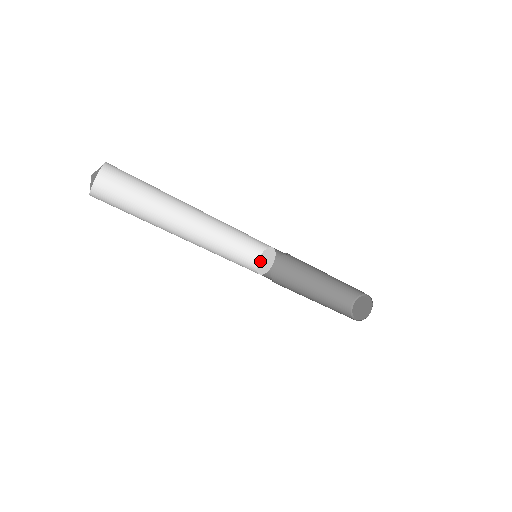
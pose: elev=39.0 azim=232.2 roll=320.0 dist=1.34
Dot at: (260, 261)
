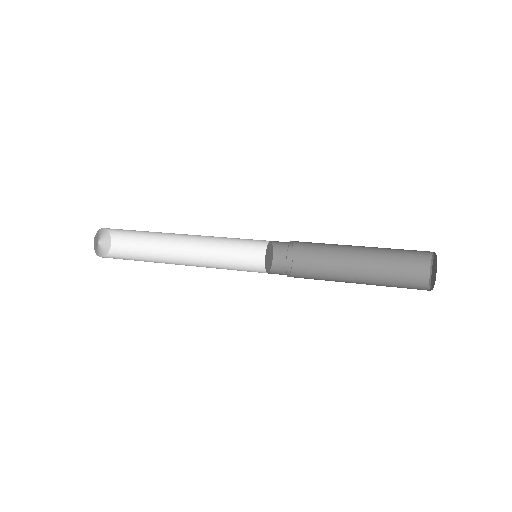
Dot at: (270, 246)
